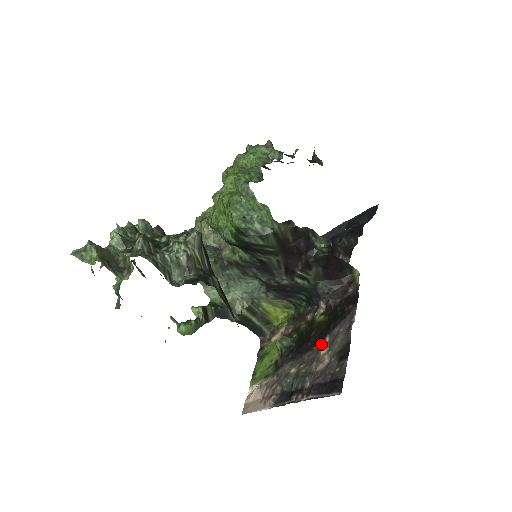
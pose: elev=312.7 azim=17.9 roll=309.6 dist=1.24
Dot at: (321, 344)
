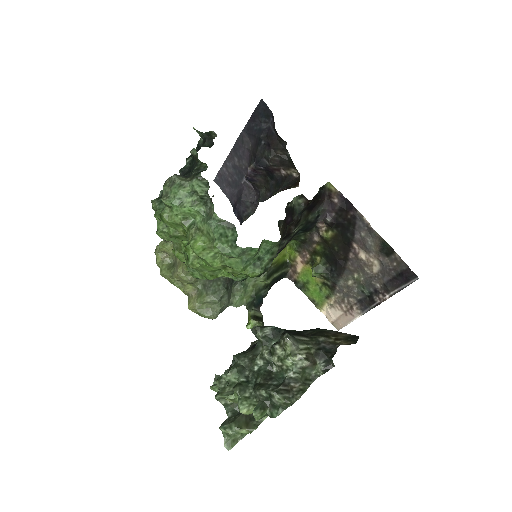
Dot at: (353, 252)
